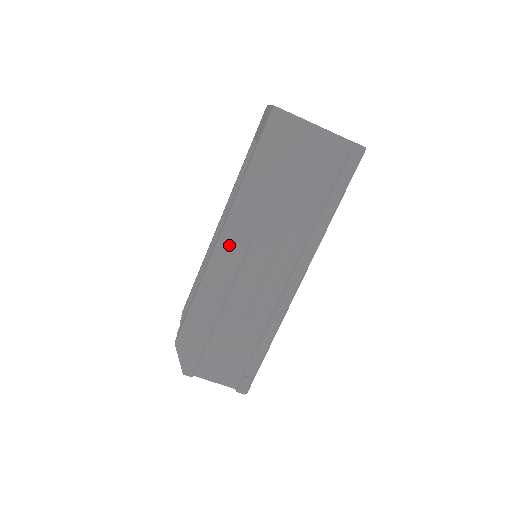
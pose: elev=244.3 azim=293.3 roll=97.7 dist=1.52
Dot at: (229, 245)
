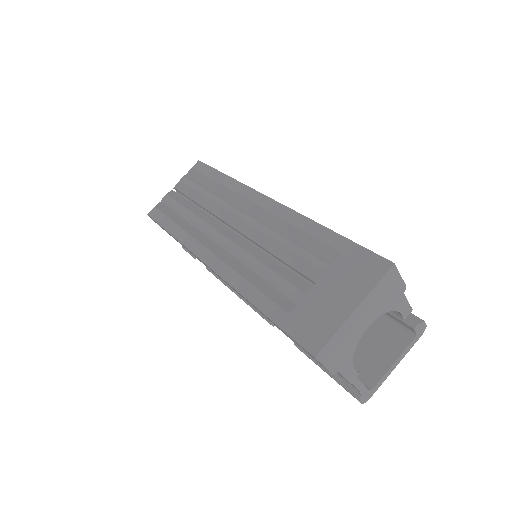
Dot at: (214, 272)
